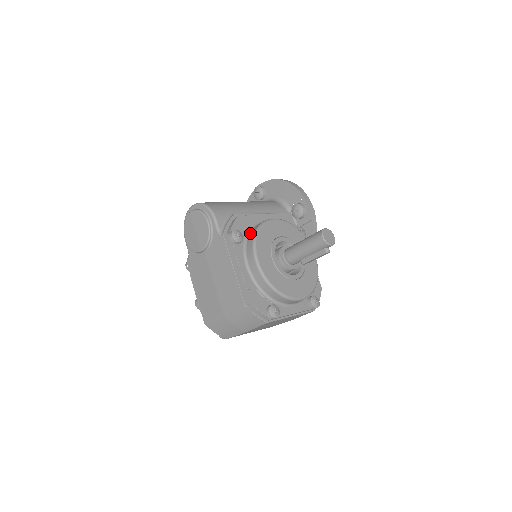
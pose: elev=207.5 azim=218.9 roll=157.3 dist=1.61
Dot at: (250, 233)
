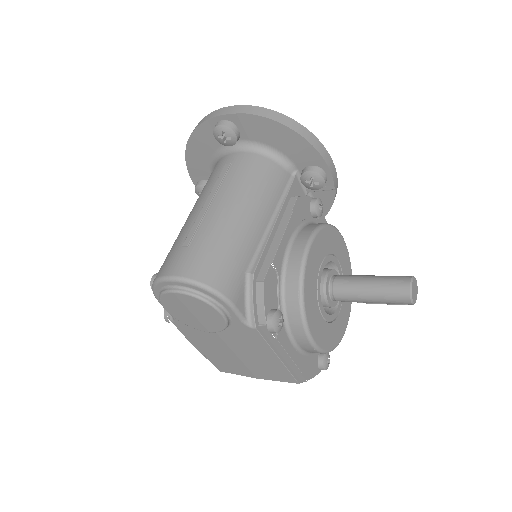
Dot at: (286, 295)
